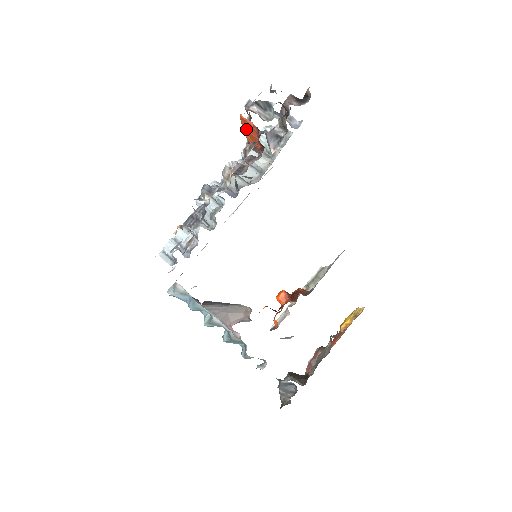
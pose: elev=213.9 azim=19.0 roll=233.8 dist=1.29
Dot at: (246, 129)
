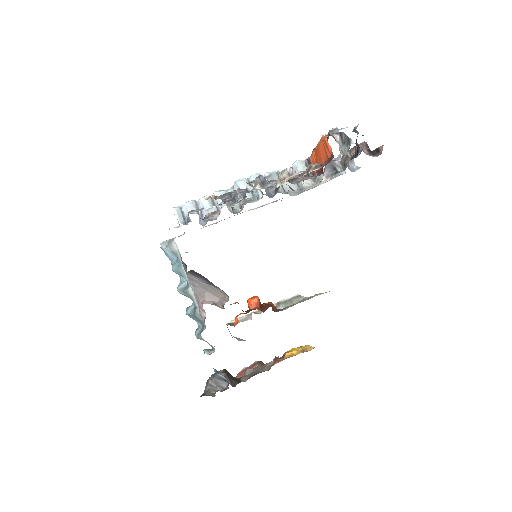
Dot at: (320, 149)
